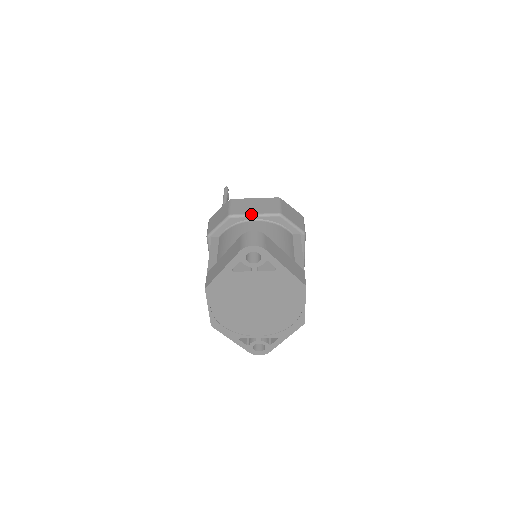
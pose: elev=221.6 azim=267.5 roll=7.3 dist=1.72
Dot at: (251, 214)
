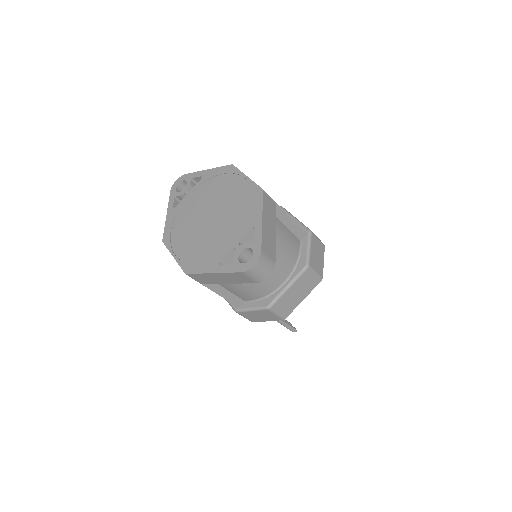
Dot at: occluded
